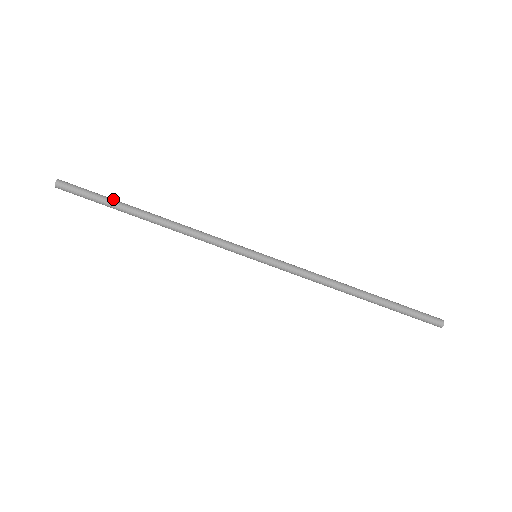
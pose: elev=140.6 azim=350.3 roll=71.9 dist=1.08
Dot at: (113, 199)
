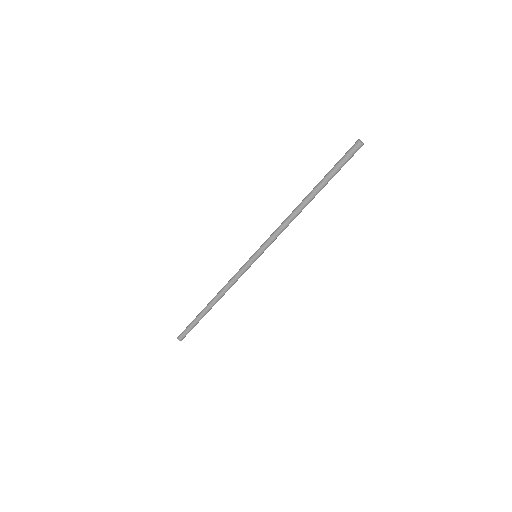
Dot at: (196, 320)
